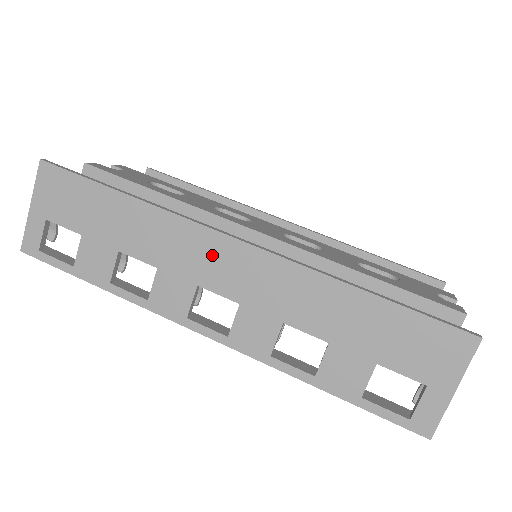
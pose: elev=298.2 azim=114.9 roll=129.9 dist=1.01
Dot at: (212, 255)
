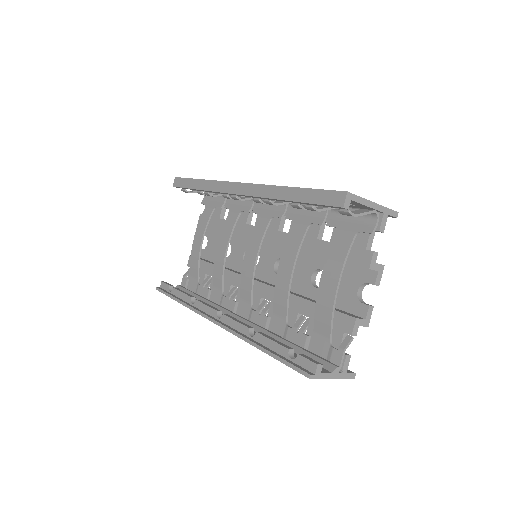
Dot at: occluded
